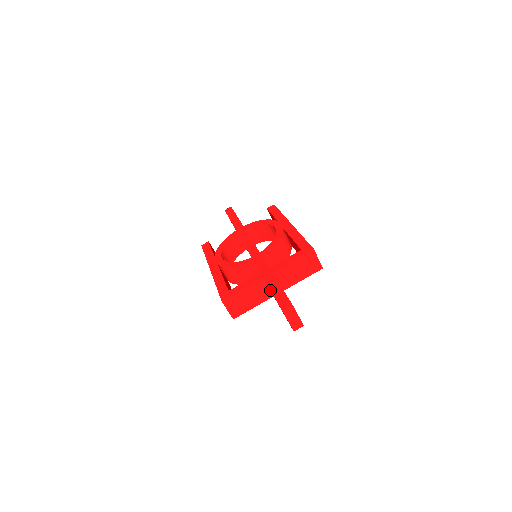
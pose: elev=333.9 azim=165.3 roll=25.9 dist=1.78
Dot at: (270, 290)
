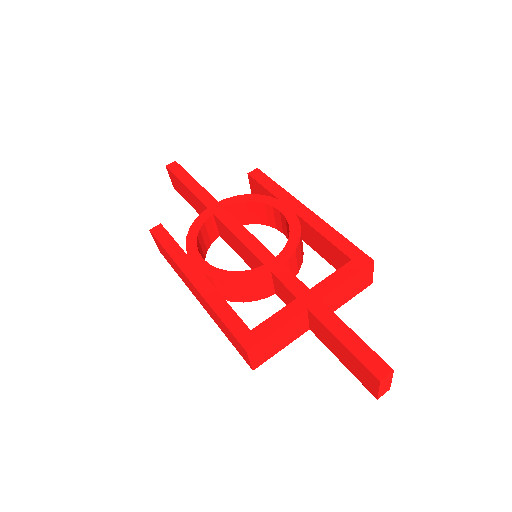
Dot at: (334, 335)
